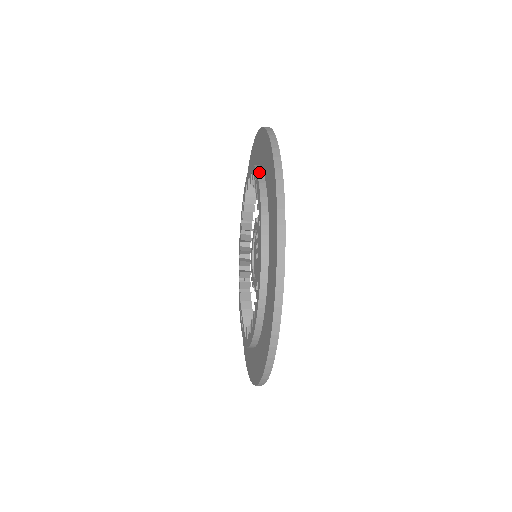
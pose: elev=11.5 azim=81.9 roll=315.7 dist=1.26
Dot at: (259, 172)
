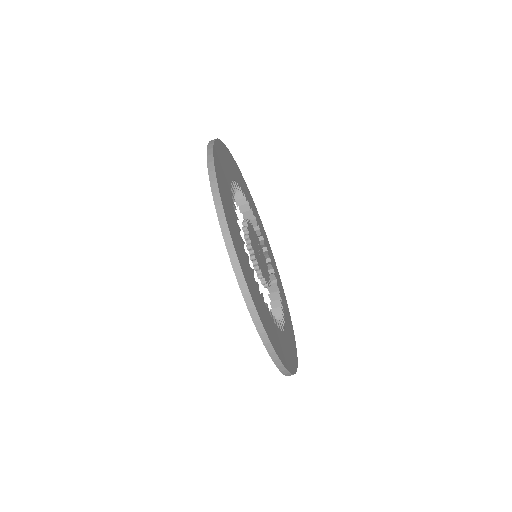
Dot at: occluded
